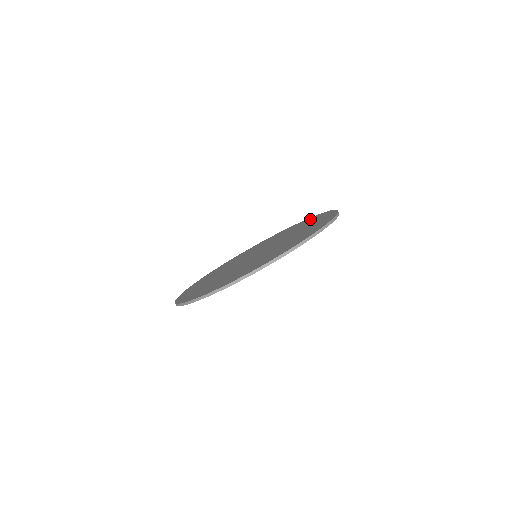
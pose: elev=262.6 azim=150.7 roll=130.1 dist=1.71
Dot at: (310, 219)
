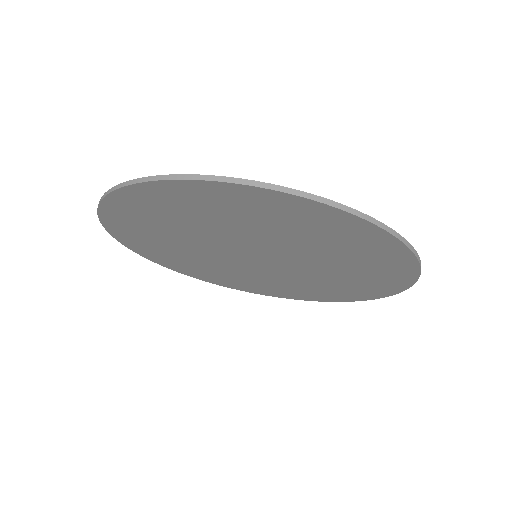
Dot at: occluded
